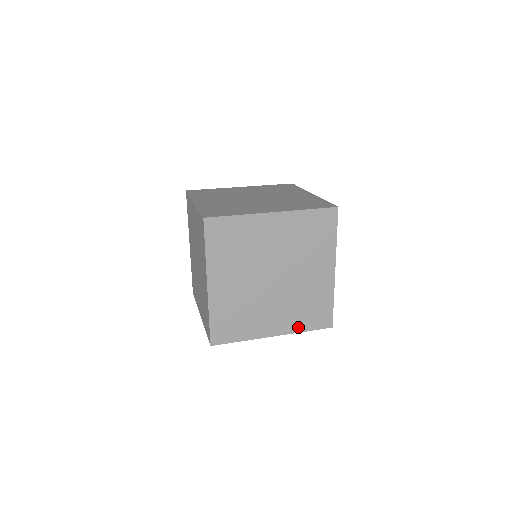
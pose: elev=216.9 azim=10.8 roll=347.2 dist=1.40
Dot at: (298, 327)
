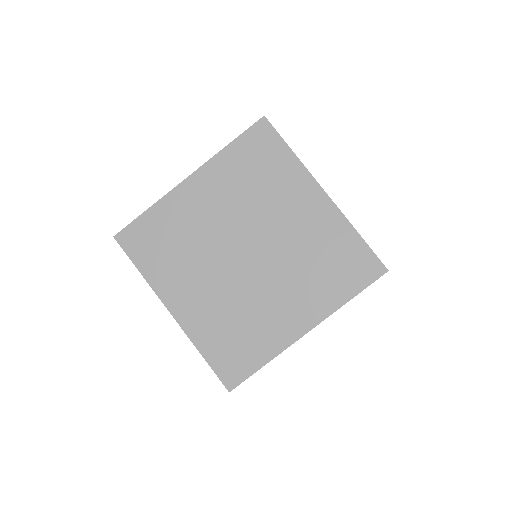
Dot at: (334, 300)
